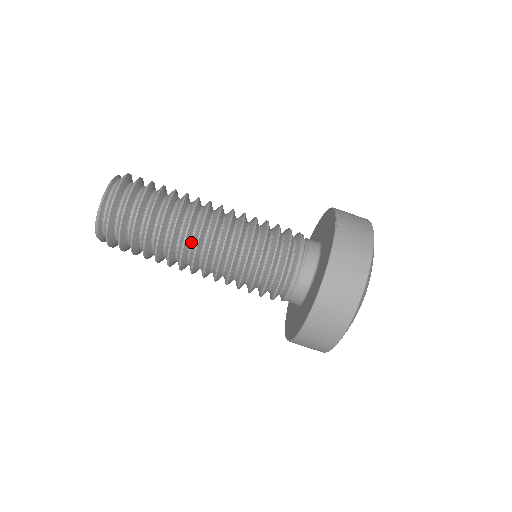
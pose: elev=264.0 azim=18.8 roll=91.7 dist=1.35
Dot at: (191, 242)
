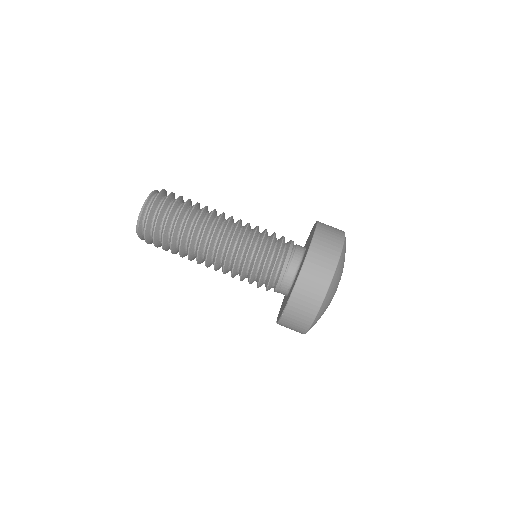
Dot at: (208, 234)
